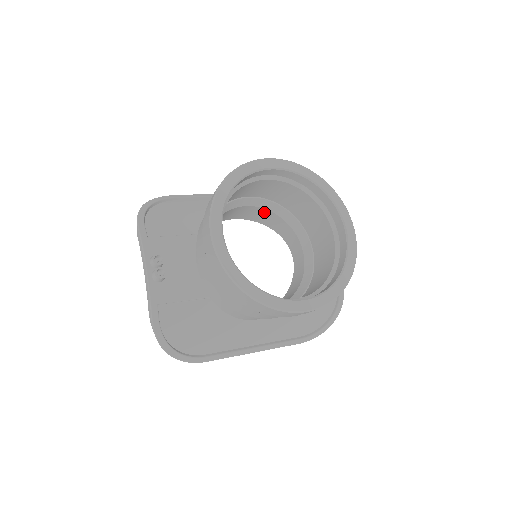
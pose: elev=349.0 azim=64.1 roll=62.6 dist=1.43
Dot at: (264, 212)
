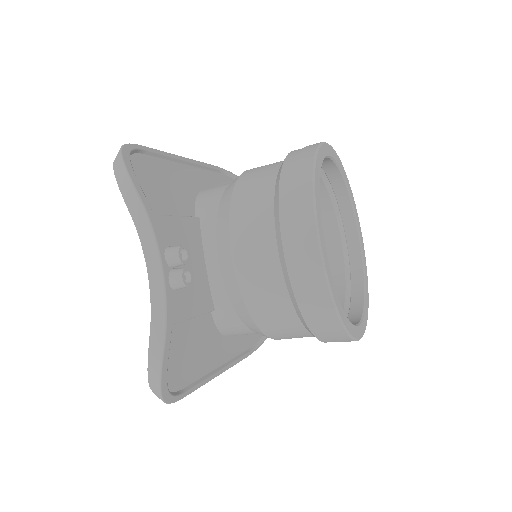
Dot at: occluded
